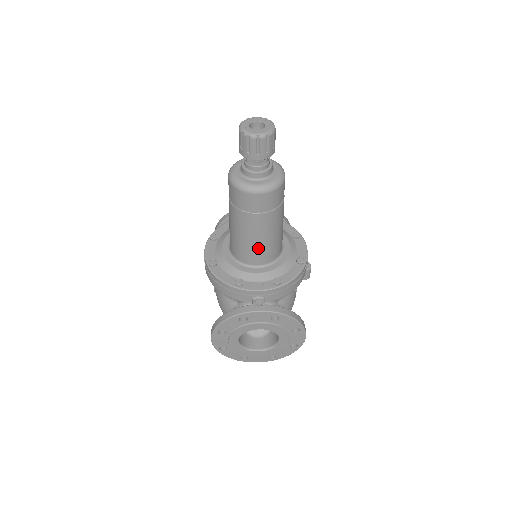
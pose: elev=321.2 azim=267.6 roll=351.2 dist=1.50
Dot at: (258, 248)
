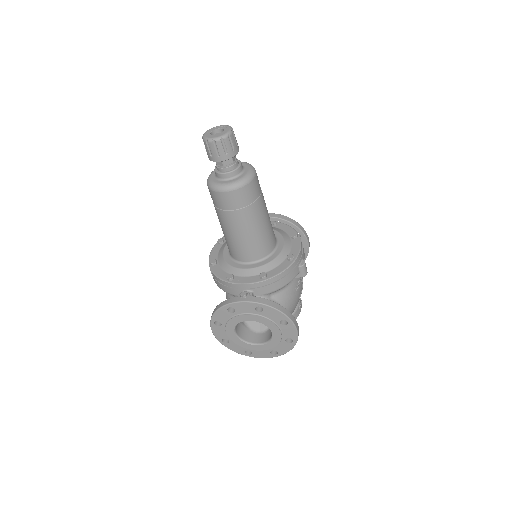
Dot at: (243, 244)
